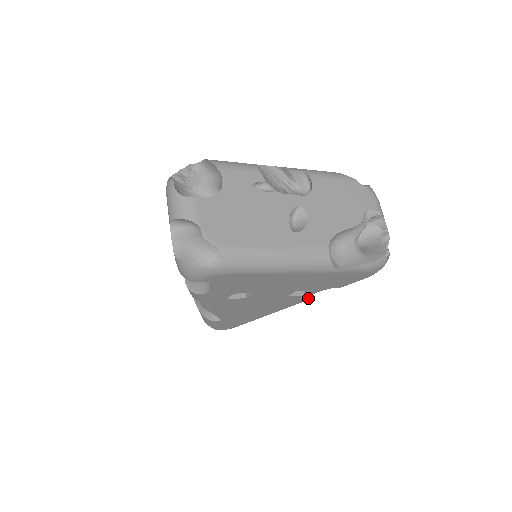
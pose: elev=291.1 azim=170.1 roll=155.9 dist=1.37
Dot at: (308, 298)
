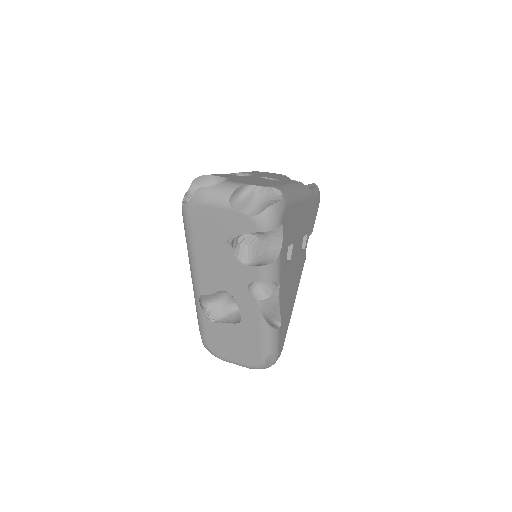
Dot at: (305, 256)
